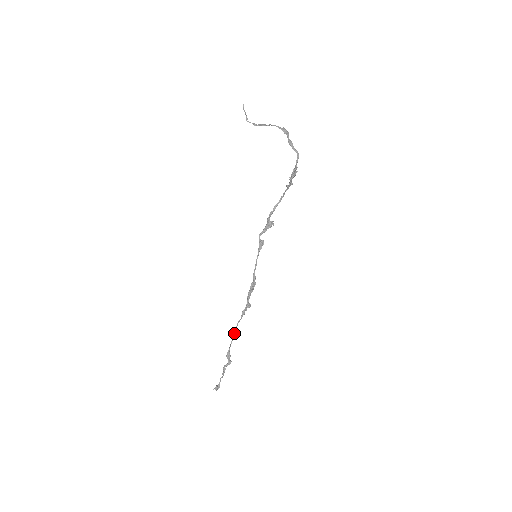
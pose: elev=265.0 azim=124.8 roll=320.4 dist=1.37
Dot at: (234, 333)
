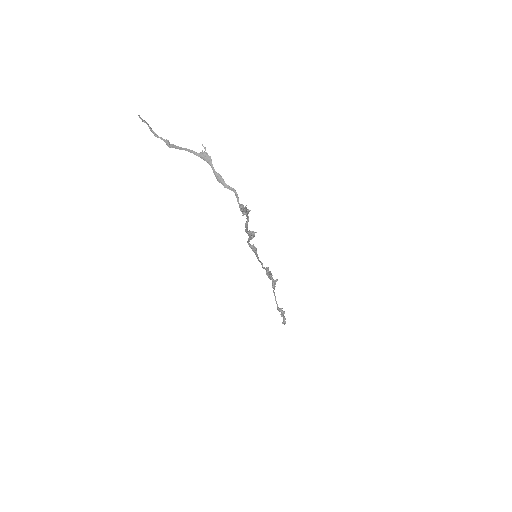
Dot at: (275, 297)
